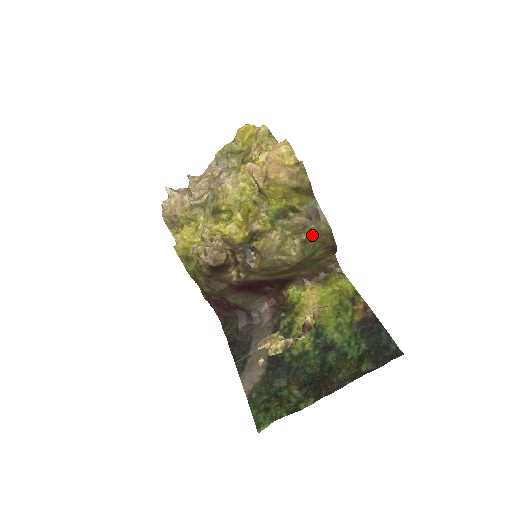
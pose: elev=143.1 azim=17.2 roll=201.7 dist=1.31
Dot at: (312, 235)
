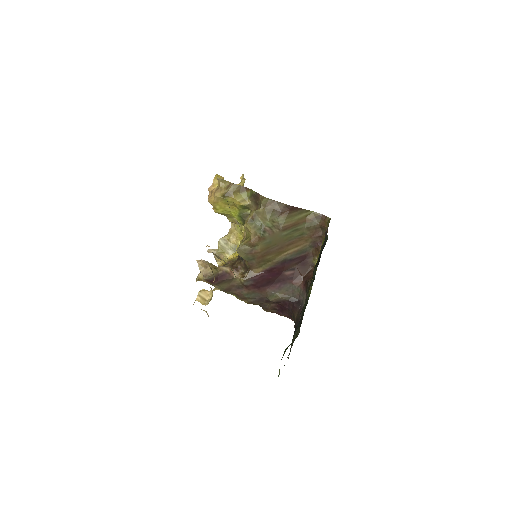
Dot at: (253, 213)
